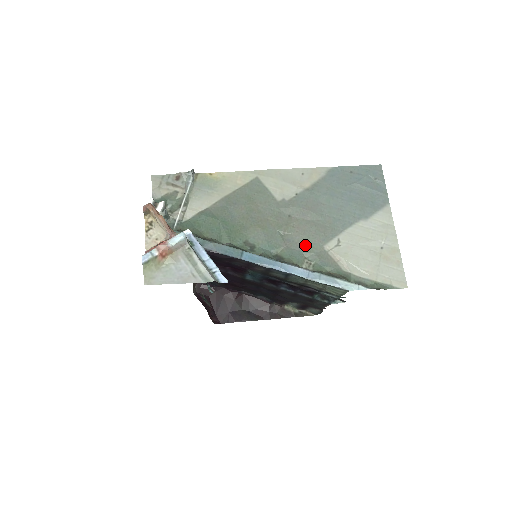
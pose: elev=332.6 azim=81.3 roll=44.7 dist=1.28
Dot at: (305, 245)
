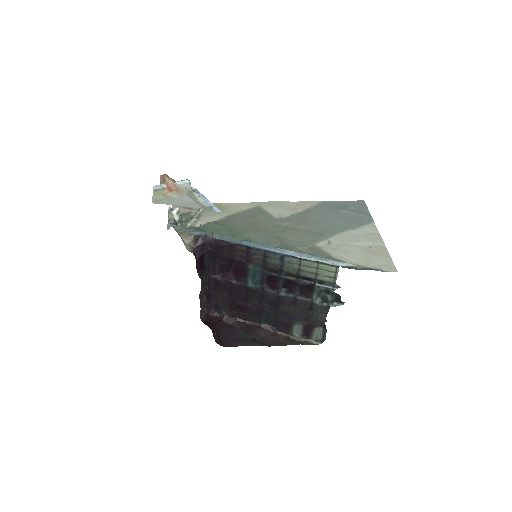
Dot at: (299, 243)
